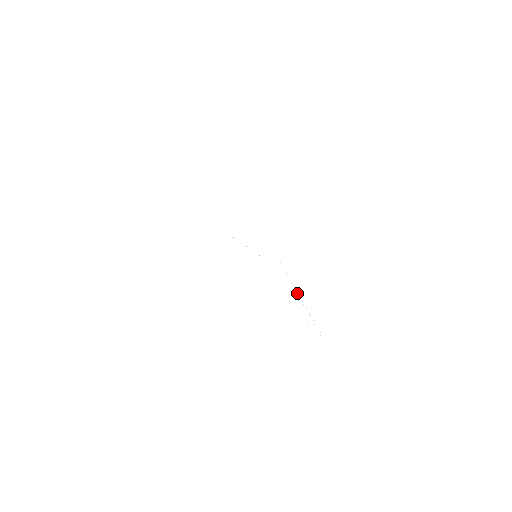
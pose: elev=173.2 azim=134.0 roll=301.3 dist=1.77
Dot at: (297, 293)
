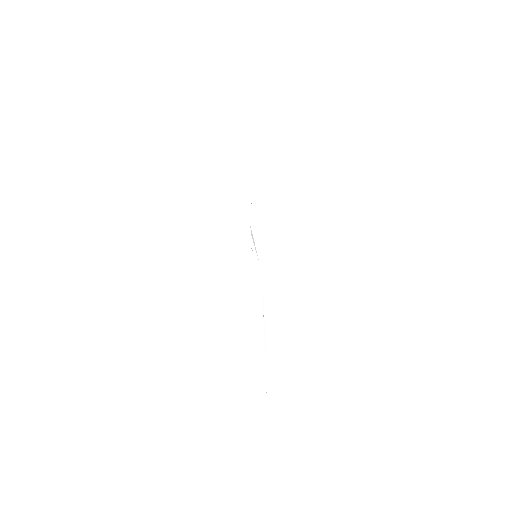
Dot at: occluded
